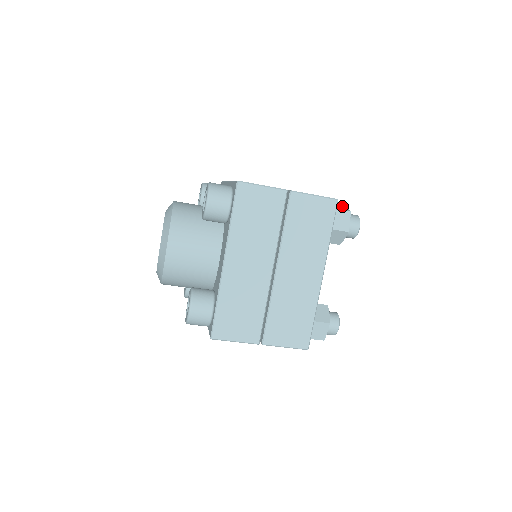
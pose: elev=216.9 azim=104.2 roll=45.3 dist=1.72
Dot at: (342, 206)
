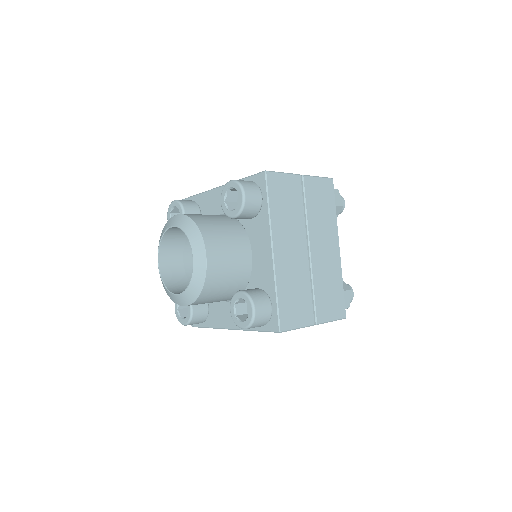
Dot at: occluded
